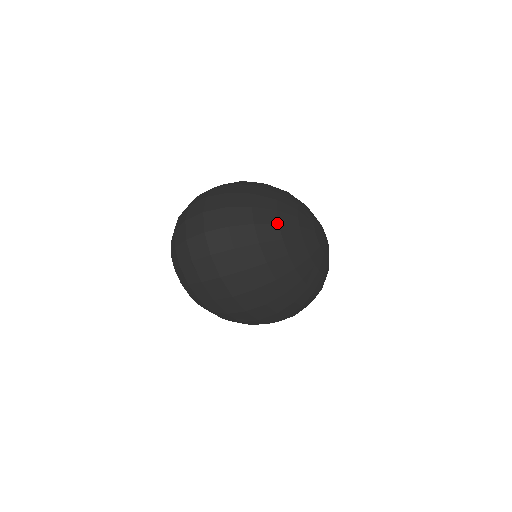
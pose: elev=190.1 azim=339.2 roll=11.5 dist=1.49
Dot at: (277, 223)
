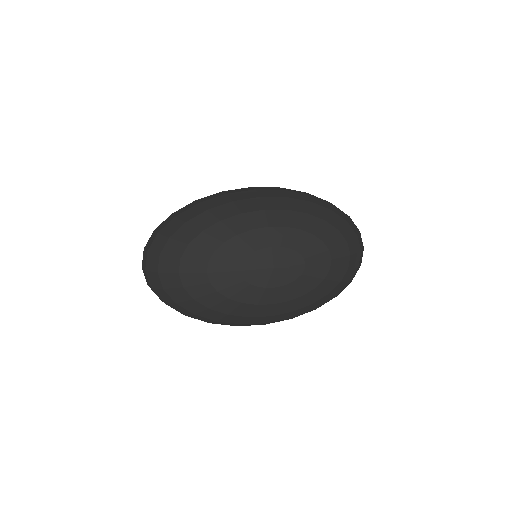
Dot at: (177, 272)
